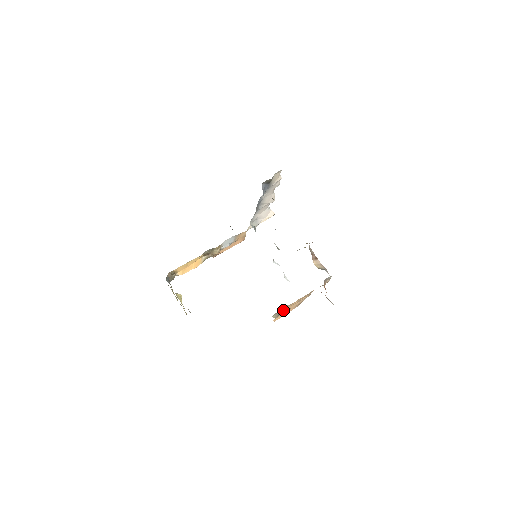
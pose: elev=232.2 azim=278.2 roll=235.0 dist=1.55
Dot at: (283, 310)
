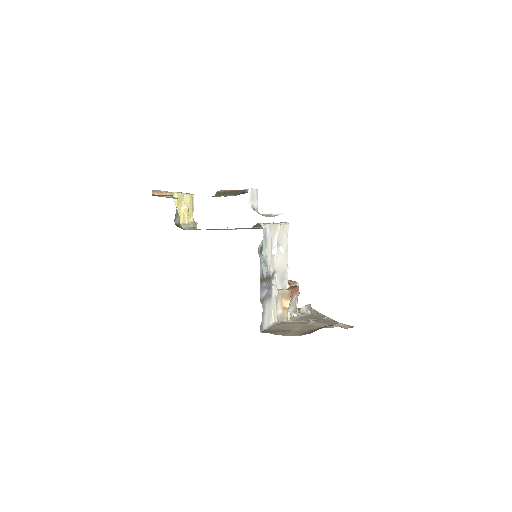
Dot at: occluded
